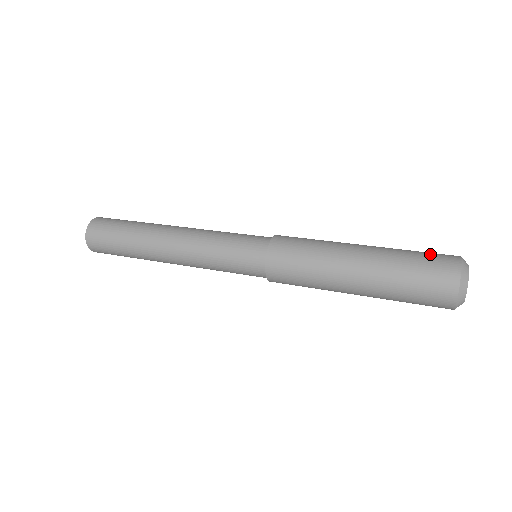
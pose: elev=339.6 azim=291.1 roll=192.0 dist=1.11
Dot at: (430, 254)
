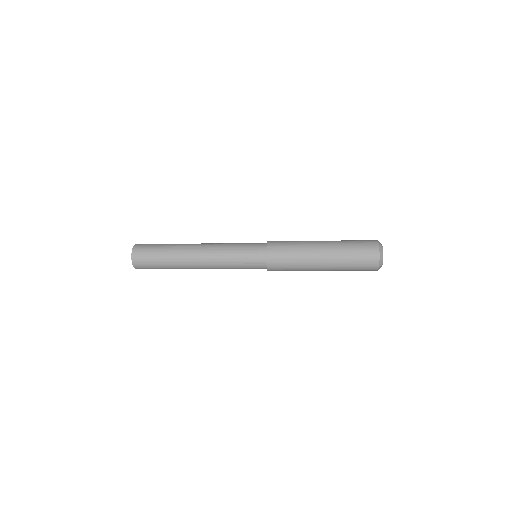
Dot at: (361, 243)
